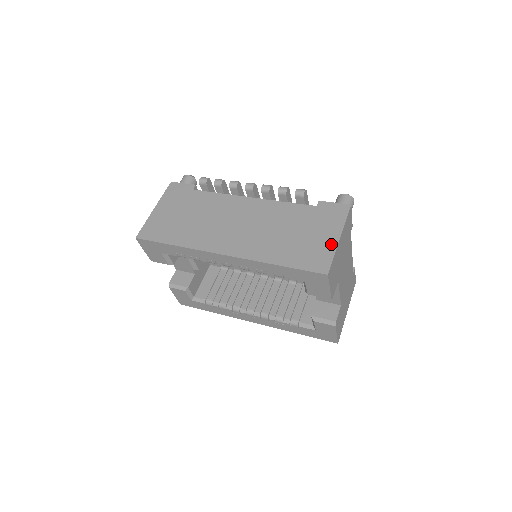
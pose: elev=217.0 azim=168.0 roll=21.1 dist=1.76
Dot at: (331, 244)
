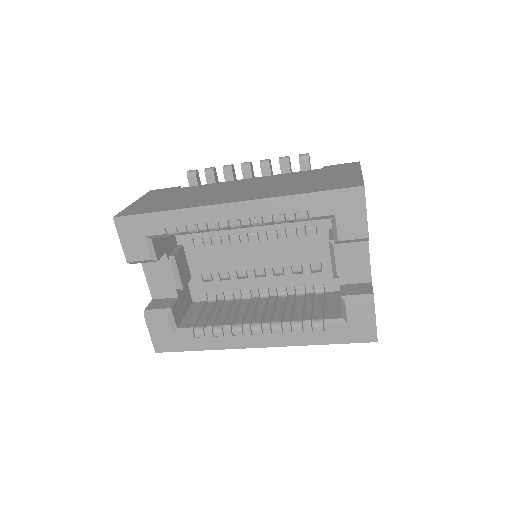
Dot at: (354, 175)
